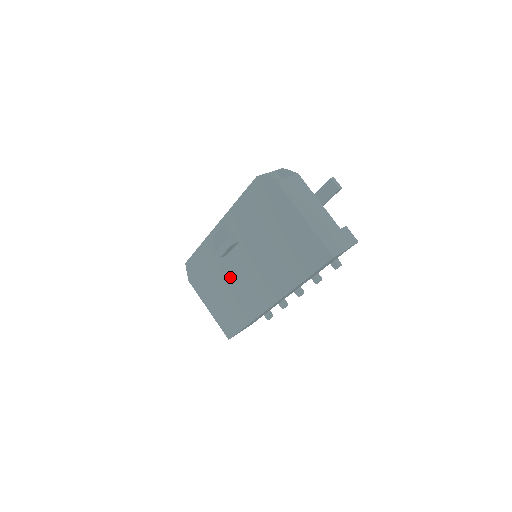
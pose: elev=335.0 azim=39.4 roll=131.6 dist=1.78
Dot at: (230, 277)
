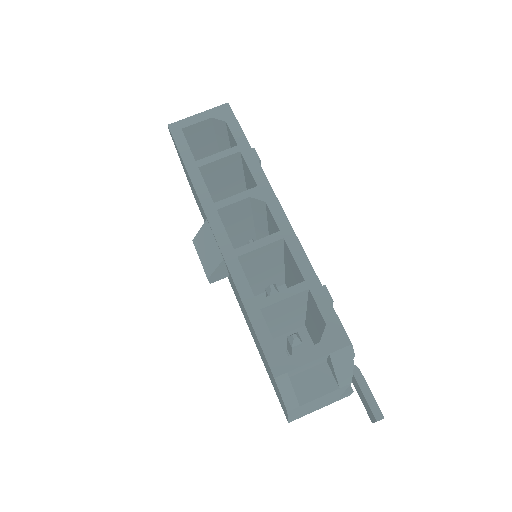
Dot at: occluded
